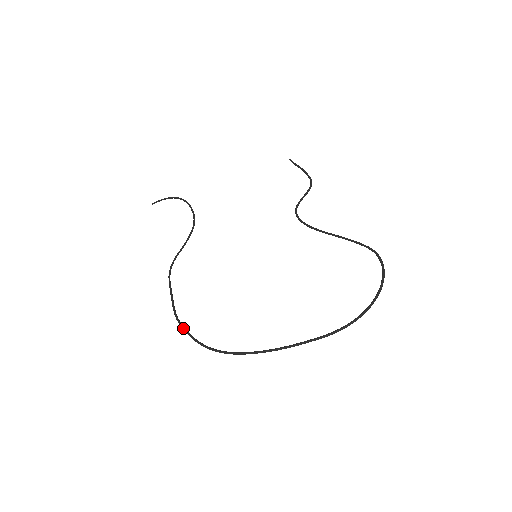
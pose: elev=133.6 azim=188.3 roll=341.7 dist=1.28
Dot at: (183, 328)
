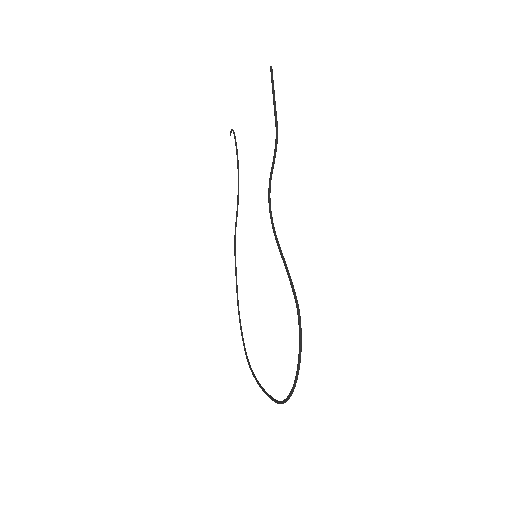
Dot at: (239, 320)
